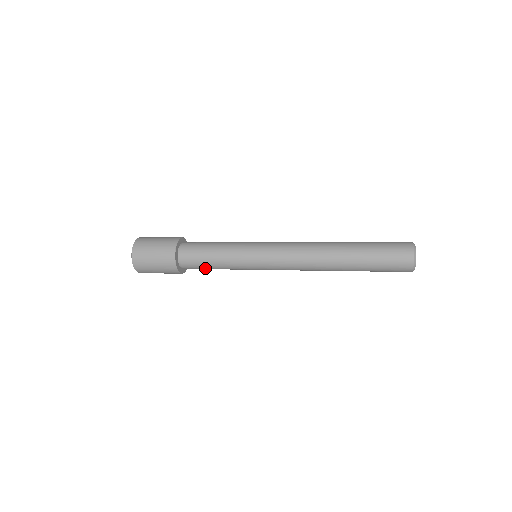
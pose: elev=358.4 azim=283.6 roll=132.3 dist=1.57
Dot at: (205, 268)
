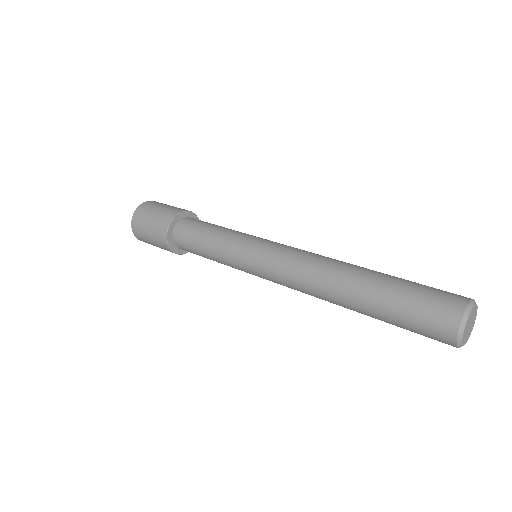
Dot at: occluded
